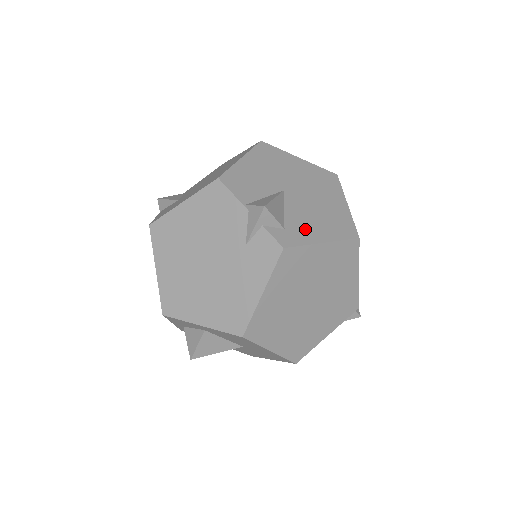
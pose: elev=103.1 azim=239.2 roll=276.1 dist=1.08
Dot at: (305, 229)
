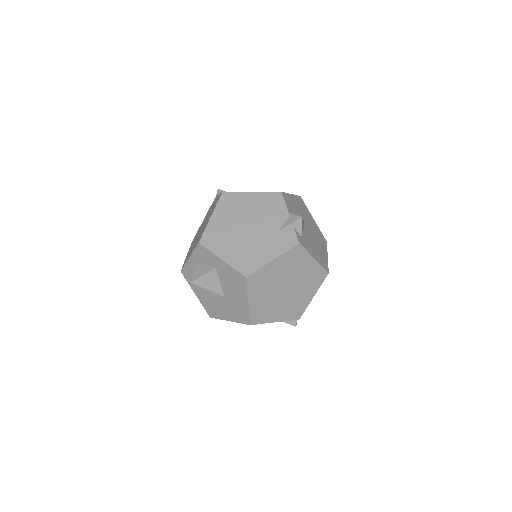
Dot at: (309, 246)
